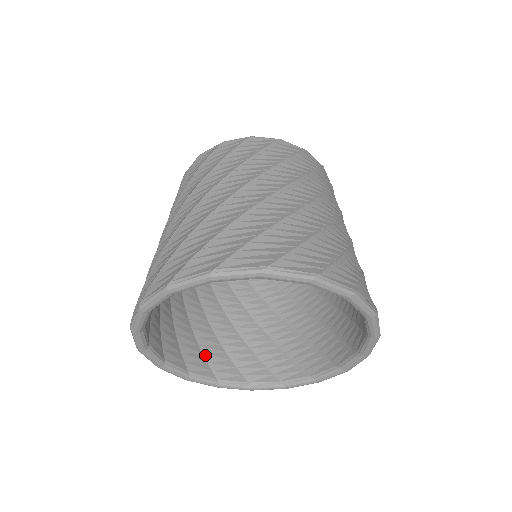
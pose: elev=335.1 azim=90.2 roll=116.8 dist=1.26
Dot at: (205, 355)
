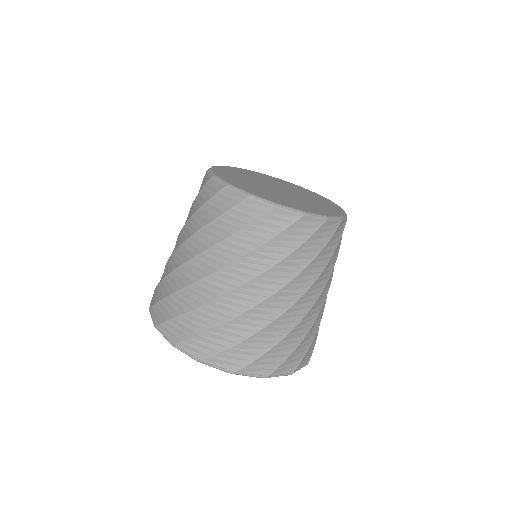
Dot at: occluded
